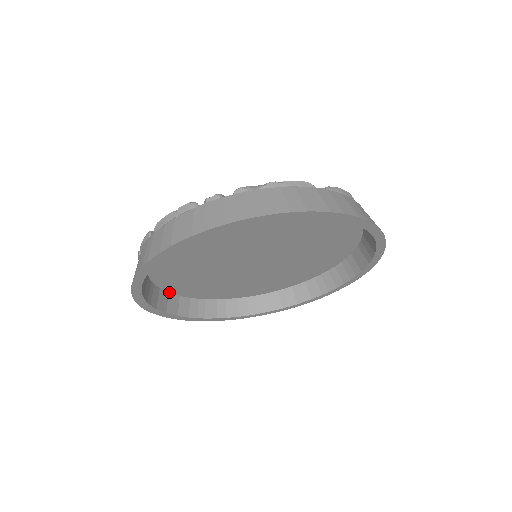
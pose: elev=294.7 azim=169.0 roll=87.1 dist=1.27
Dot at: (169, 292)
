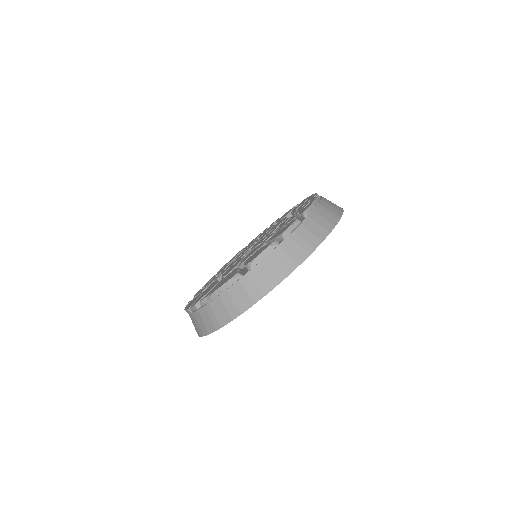
Dot at: occluded
